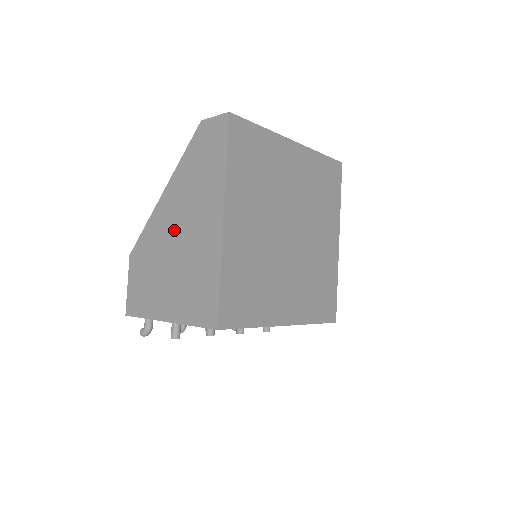
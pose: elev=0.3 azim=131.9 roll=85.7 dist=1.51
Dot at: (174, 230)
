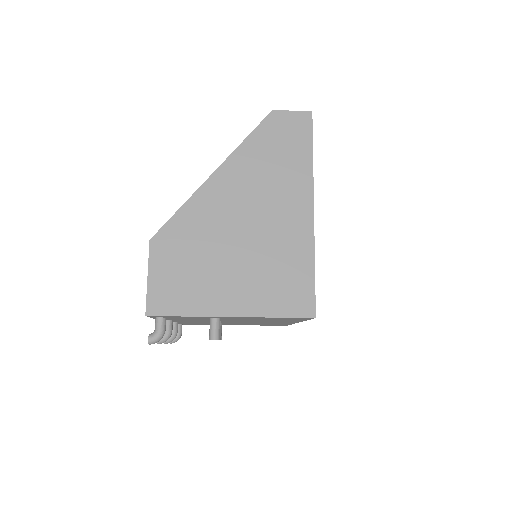
Dot at: (238, 215)
